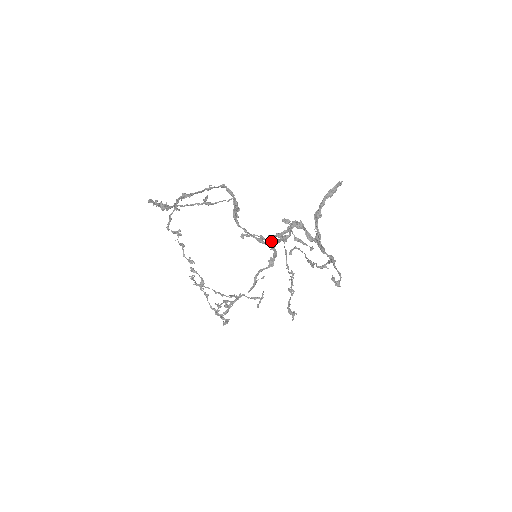
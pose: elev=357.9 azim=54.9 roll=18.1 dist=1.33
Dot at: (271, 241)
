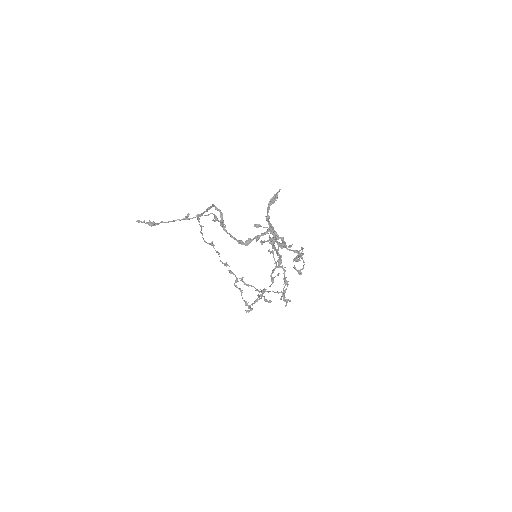
Dot at: (250, 242)
